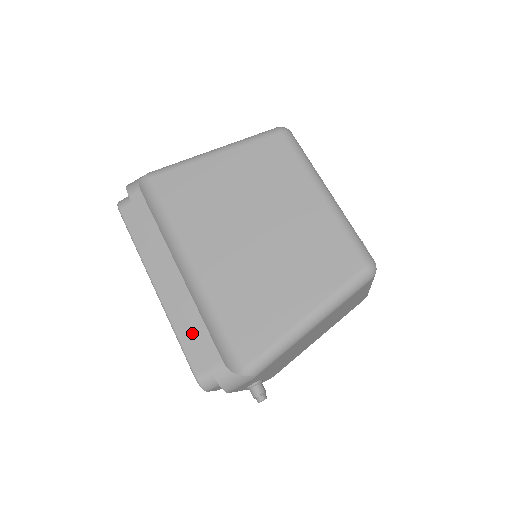
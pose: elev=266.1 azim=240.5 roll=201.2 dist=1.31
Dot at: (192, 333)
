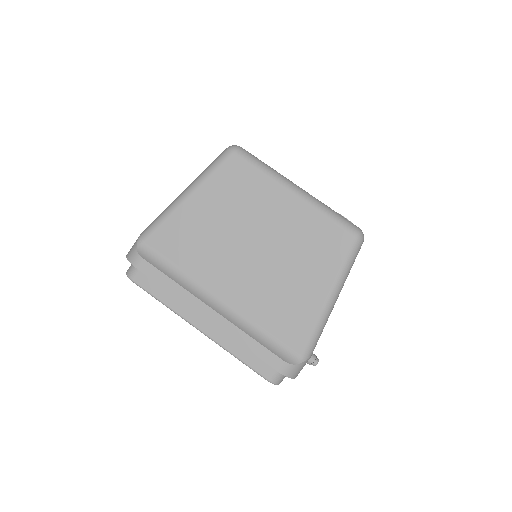
Dot at: (247, 350)
